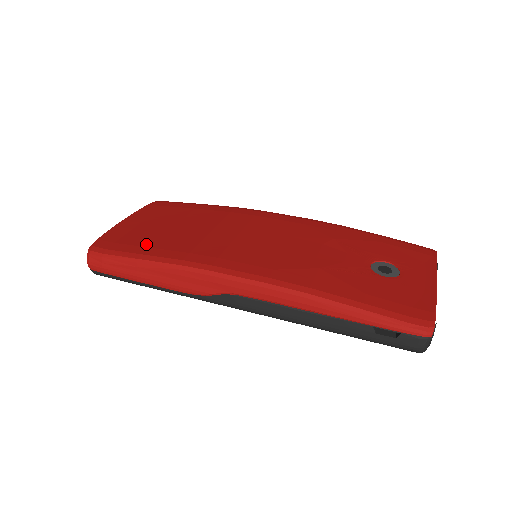
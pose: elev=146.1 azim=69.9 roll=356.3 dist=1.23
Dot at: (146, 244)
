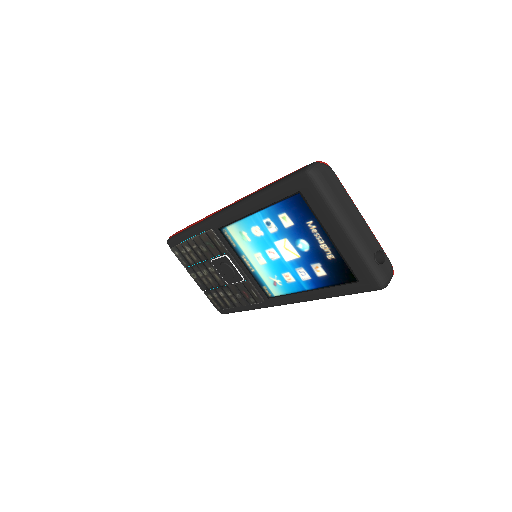
Dot at: occluded
